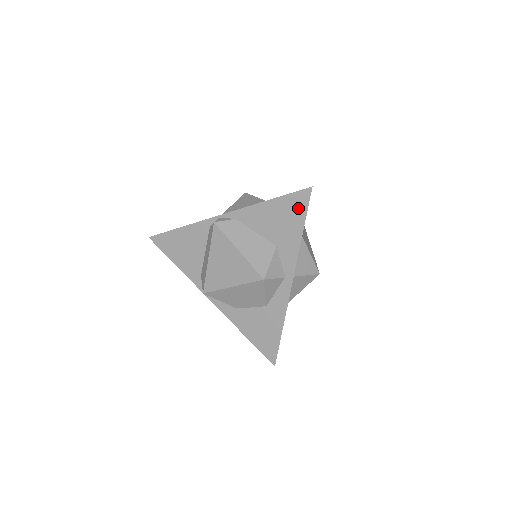
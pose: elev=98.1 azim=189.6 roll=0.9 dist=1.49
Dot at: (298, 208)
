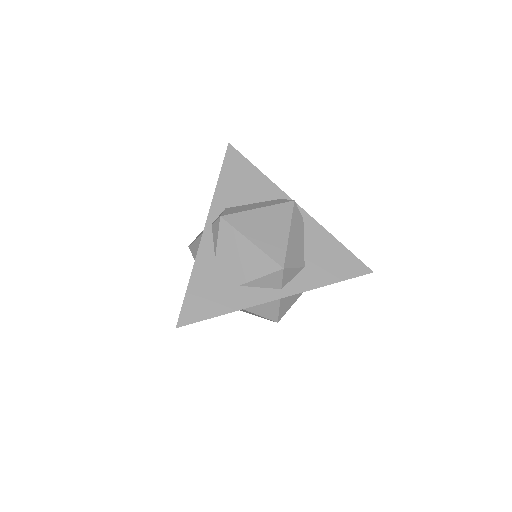
Dot at: (350, 269)
